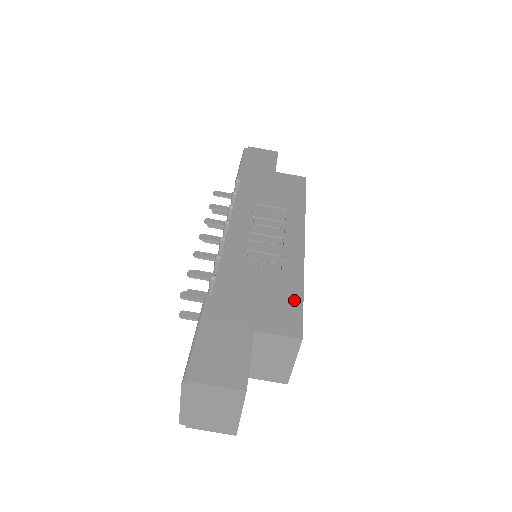
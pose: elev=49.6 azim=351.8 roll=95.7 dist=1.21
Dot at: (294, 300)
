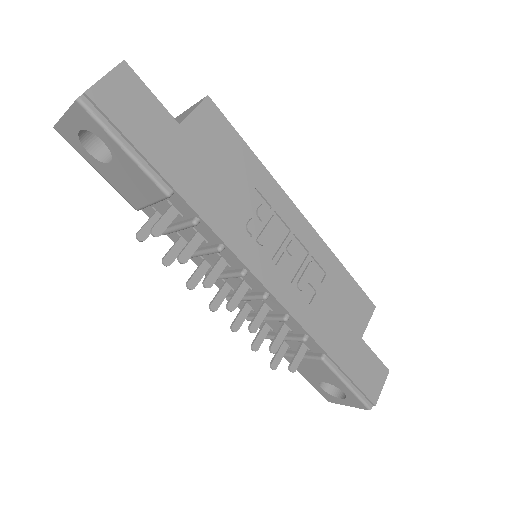
Dot at: (351, 286)
